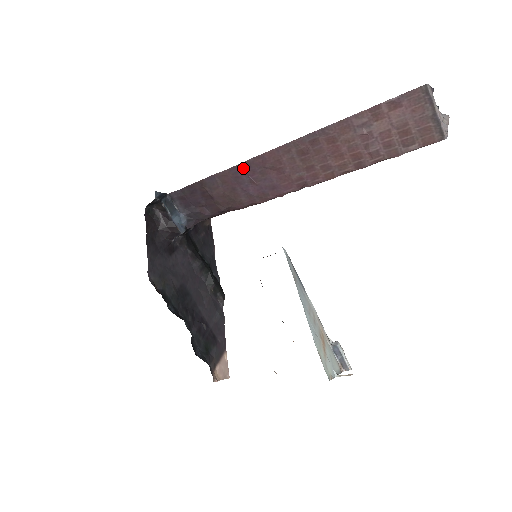
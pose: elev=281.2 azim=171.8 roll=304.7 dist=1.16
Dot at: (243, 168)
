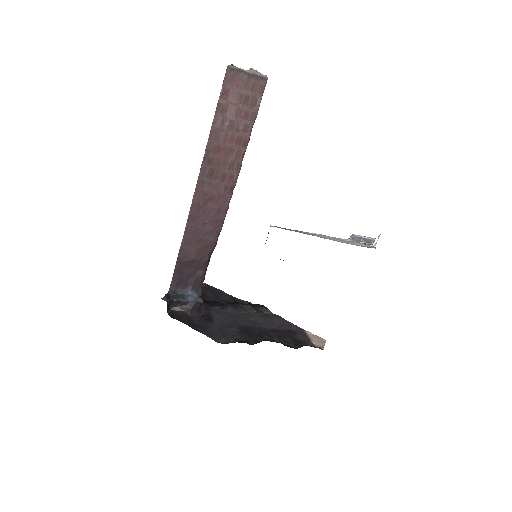
Dot at: (191, 223)
